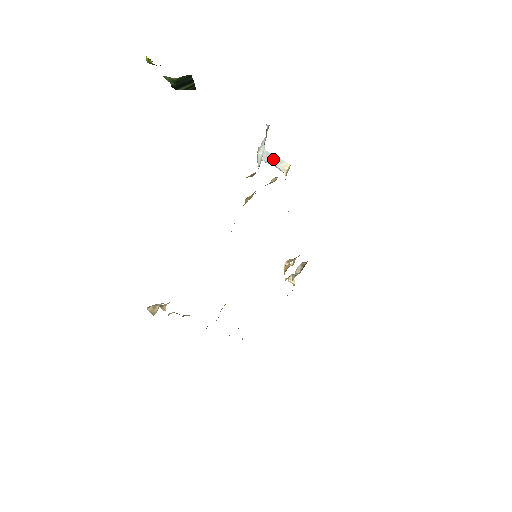
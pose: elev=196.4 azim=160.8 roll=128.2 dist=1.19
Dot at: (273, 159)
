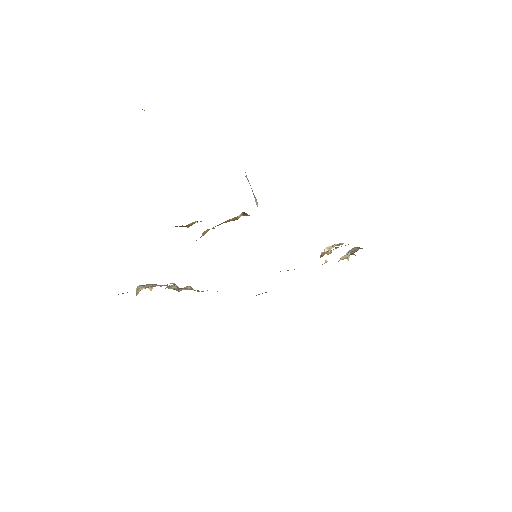
Dot at: (252, 190)
